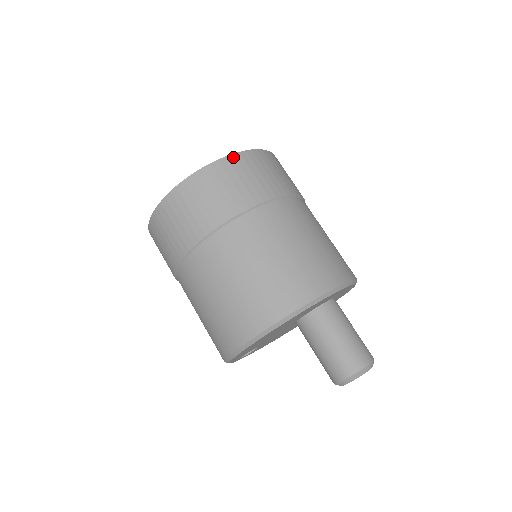
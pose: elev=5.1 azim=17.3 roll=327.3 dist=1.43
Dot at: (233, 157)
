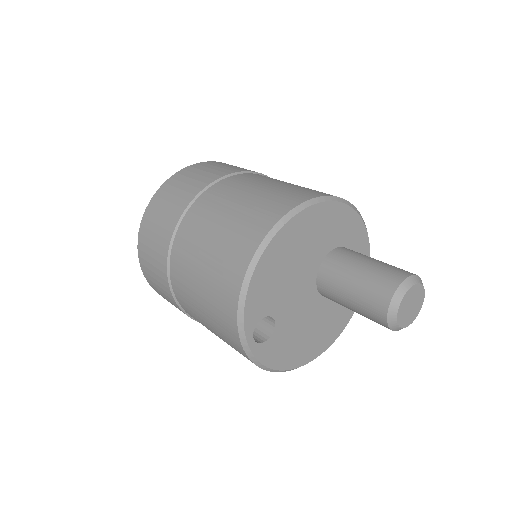
Dot at: occluded
